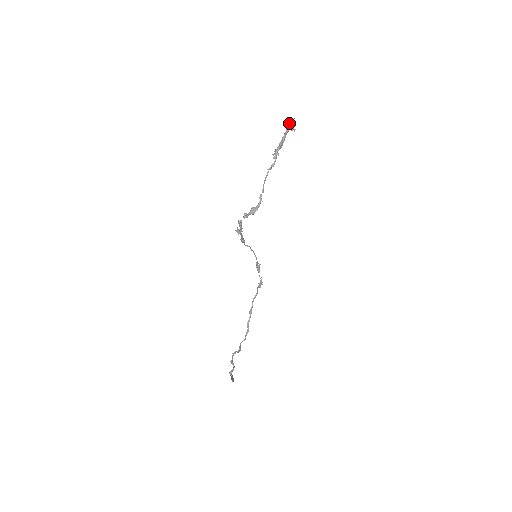
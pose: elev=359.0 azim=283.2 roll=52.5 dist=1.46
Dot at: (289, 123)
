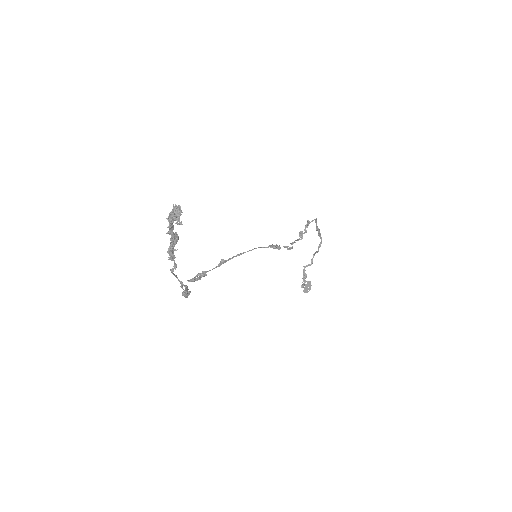
Dot at: occluded
